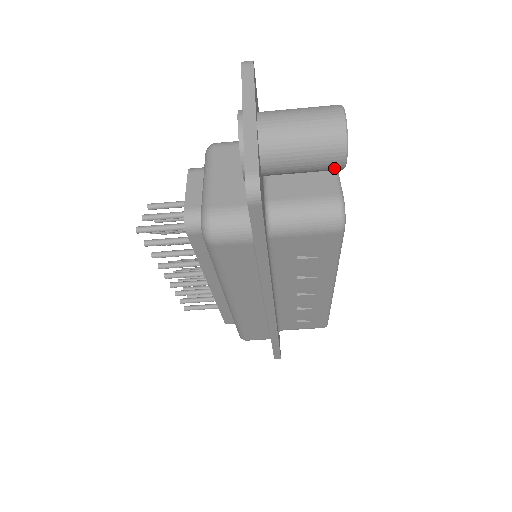
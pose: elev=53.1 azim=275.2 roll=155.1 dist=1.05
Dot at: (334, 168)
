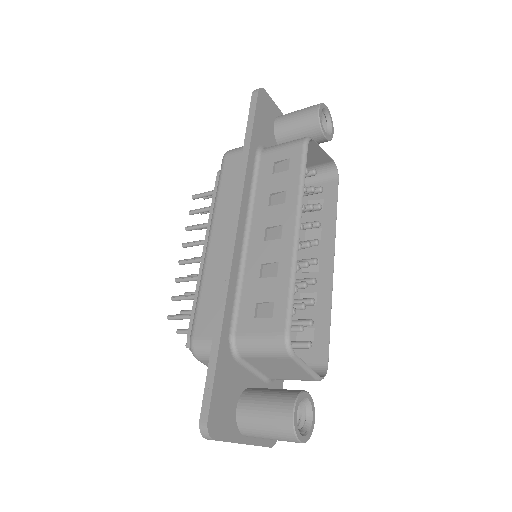
Dot at: occluded
